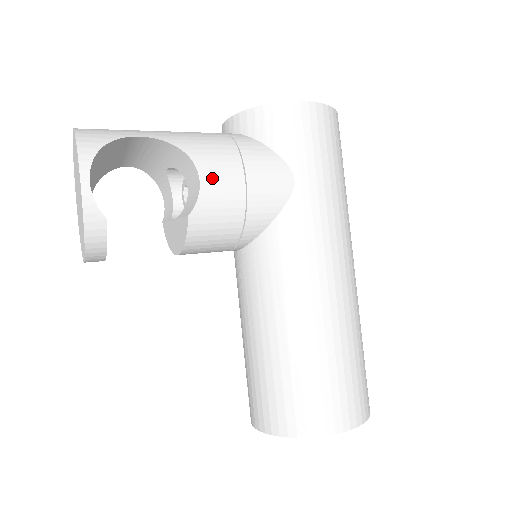
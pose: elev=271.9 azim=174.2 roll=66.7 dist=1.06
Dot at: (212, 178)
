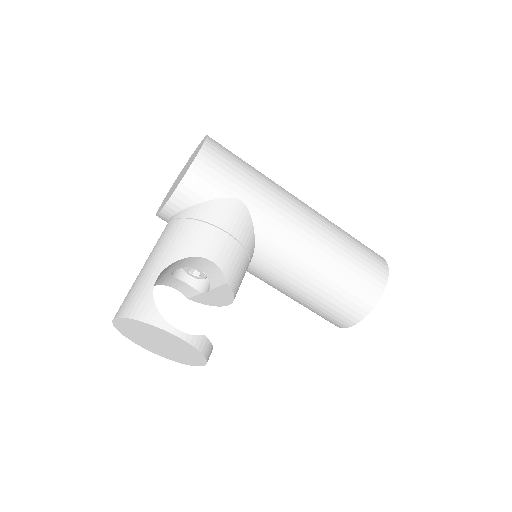
Dot at: (214, 252)
